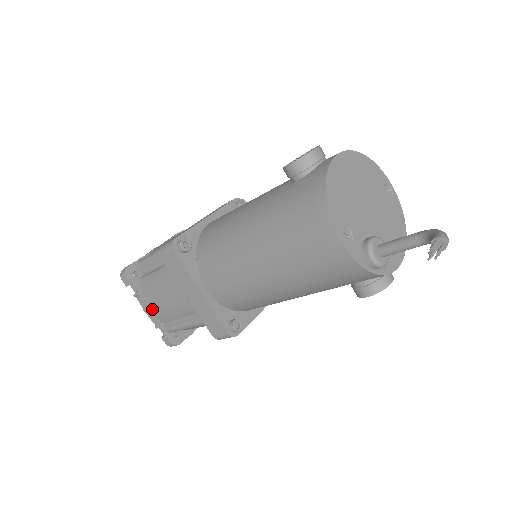
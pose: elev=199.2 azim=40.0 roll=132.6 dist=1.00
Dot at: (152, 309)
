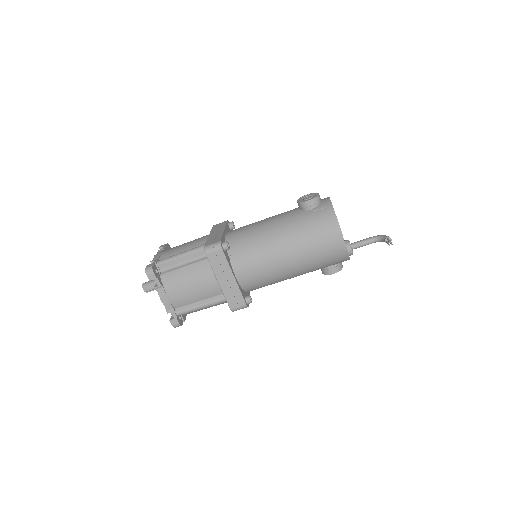
Dot at: (172, 297)
